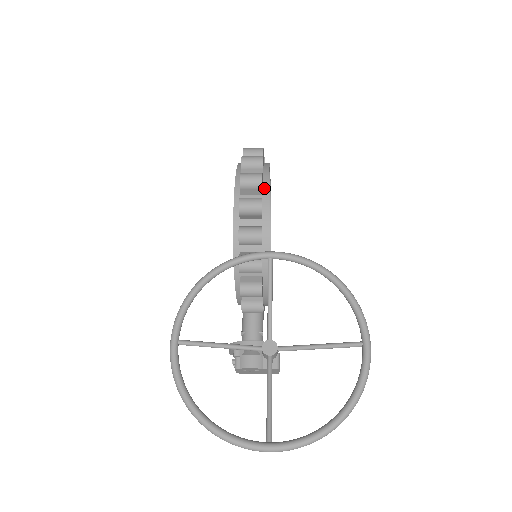
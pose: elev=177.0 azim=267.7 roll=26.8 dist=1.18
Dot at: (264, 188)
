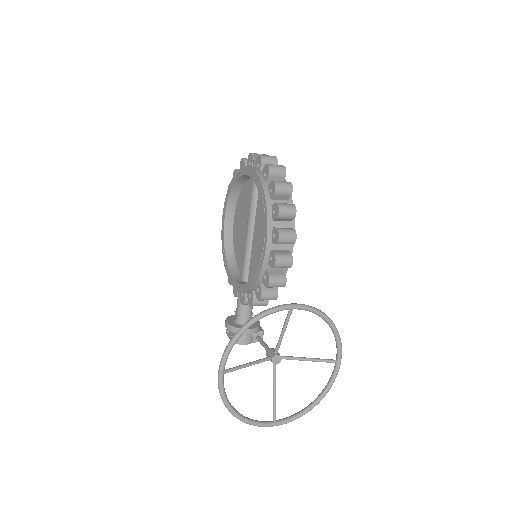
Dot at: occluded
